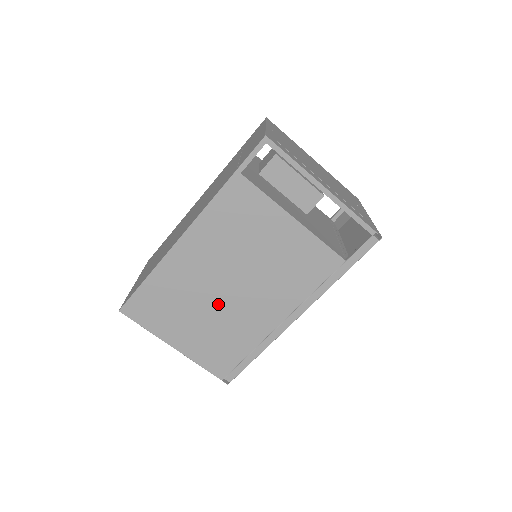
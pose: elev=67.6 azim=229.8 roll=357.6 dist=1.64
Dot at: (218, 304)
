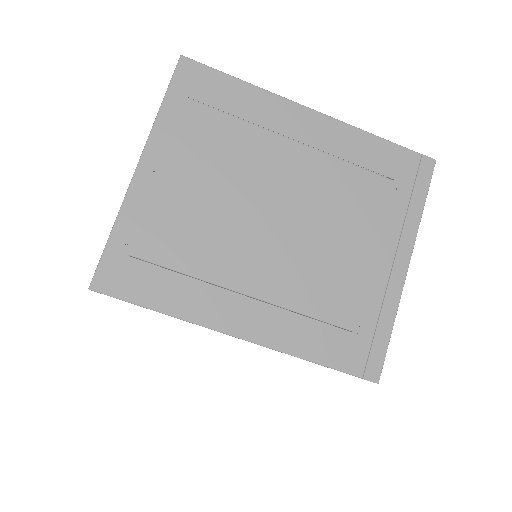
Dot at: occluded
